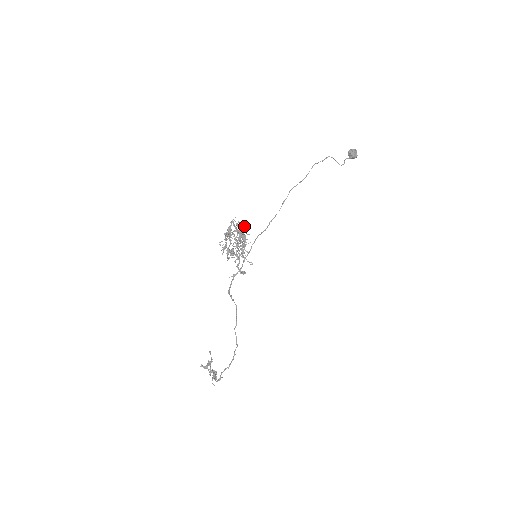
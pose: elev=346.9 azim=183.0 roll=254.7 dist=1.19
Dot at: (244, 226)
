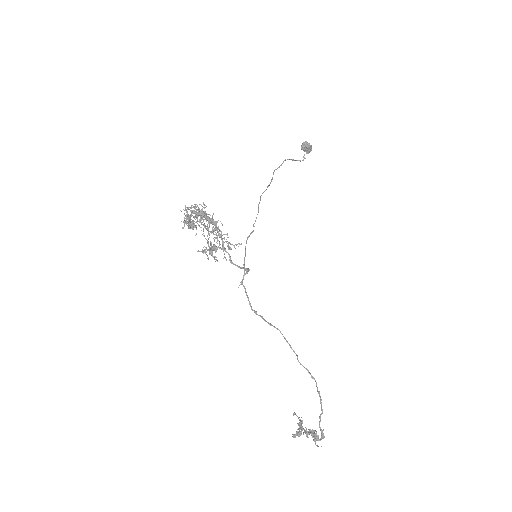
Dot at: (199, 204)
